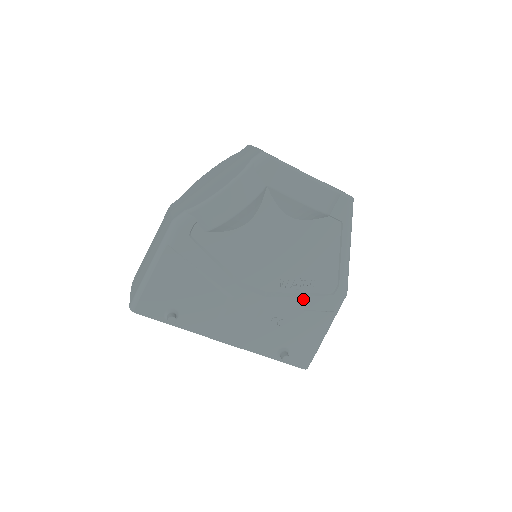
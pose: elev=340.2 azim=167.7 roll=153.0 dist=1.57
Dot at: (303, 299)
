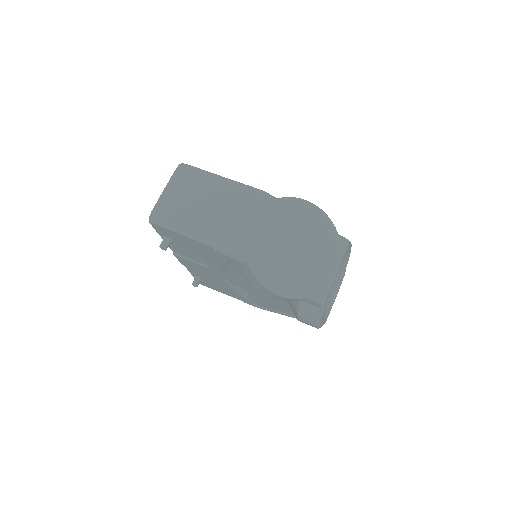
Dot at: (239, 294)
